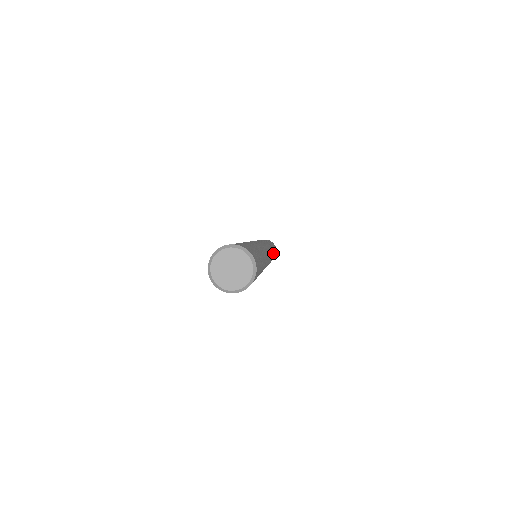
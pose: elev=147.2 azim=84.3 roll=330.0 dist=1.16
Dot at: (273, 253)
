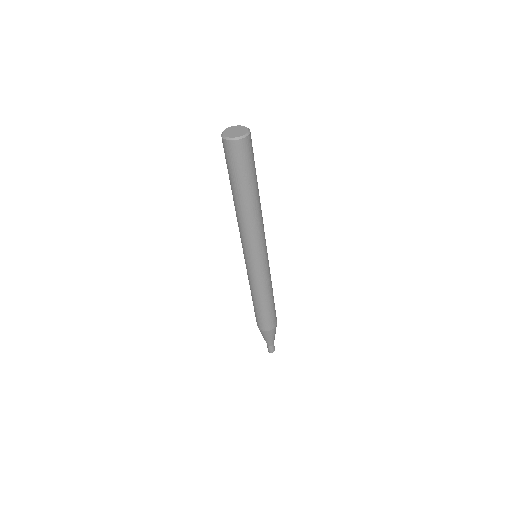
Dot at: (271, 285)
